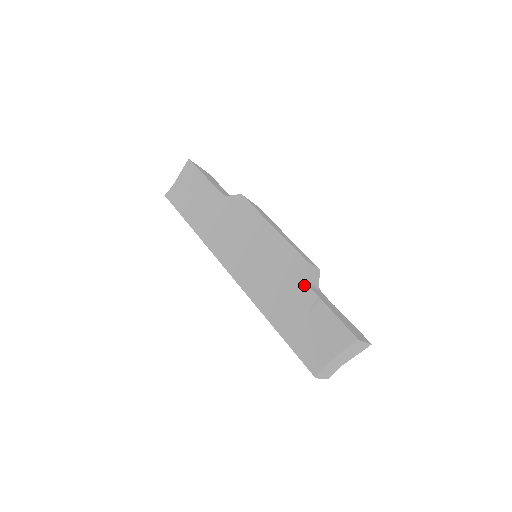
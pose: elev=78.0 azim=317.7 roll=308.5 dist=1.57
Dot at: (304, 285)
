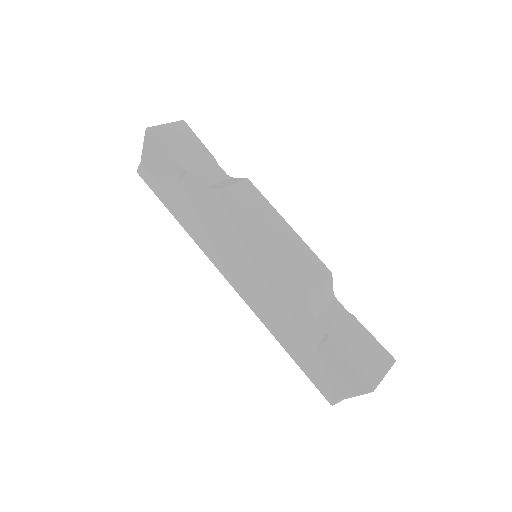
Dot at: (309, 318)
